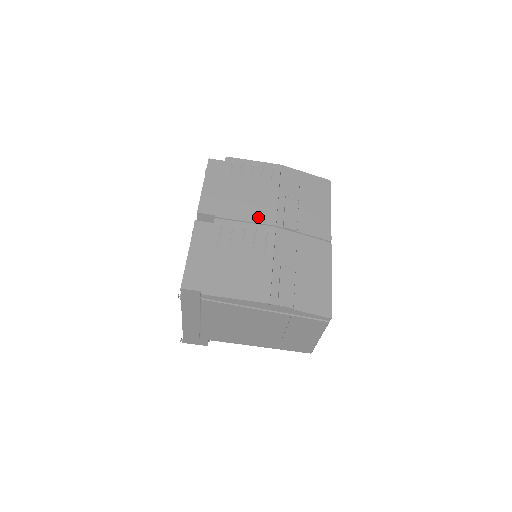
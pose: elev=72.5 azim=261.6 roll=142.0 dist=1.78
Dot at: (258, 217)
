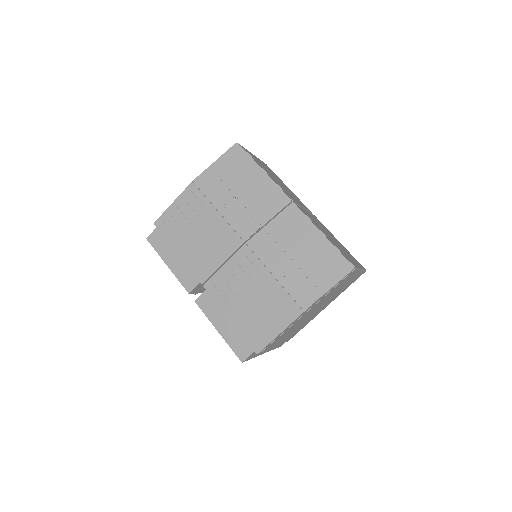
Dot at: (226, 250)
